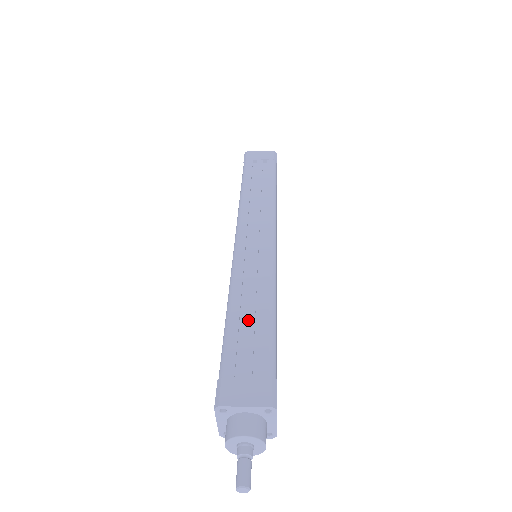
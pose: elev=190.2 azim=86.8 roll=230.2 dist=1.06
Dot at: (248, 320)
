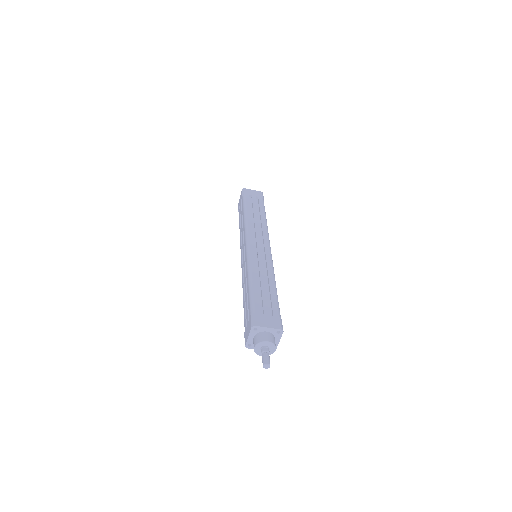
Dot at: (263, 288)
